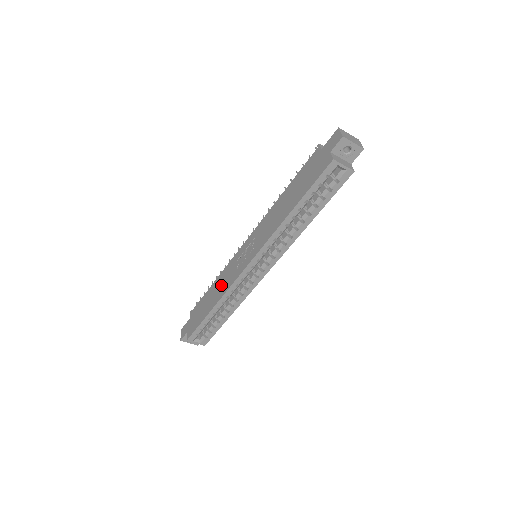
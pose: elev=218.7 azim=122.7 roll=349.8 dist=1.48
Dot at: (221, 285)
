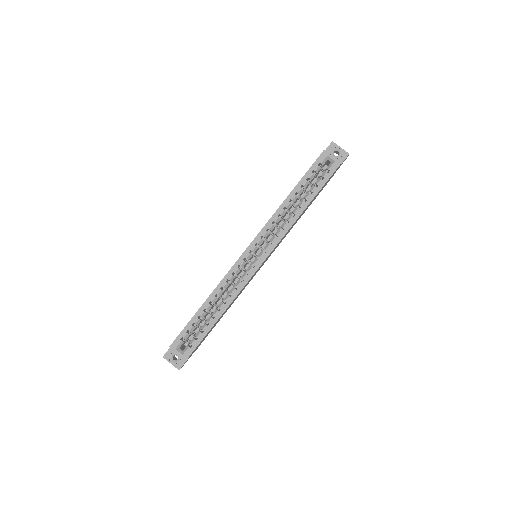
Dot at: occluded
